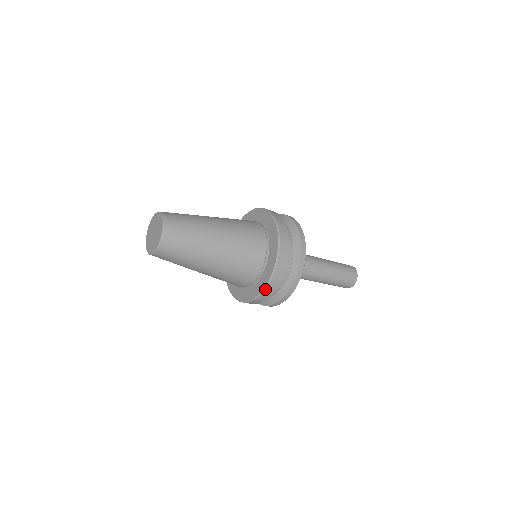
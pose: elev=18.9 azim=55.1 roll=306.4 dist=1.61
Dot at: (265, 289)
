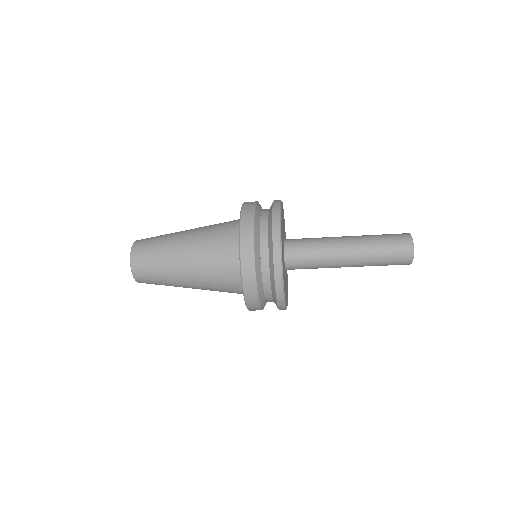
Dot at: (240, 241)
